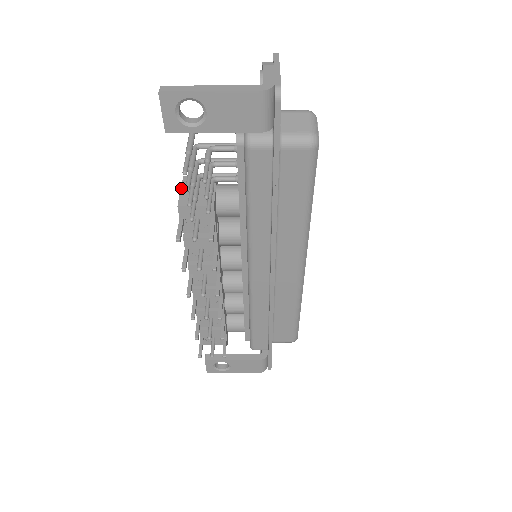
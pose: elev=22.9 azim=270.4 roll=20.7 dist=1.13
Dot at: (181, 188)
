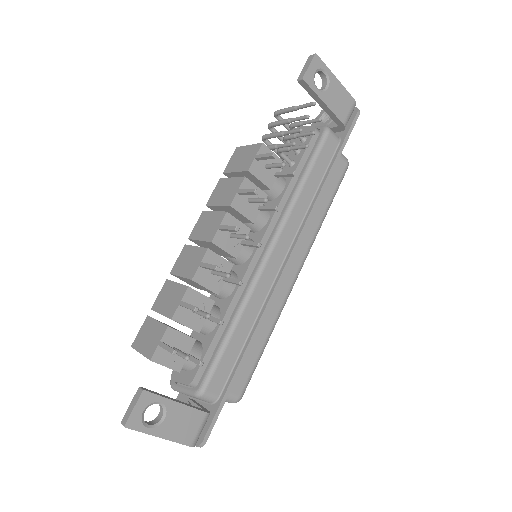
Dot at: (248, 145)
